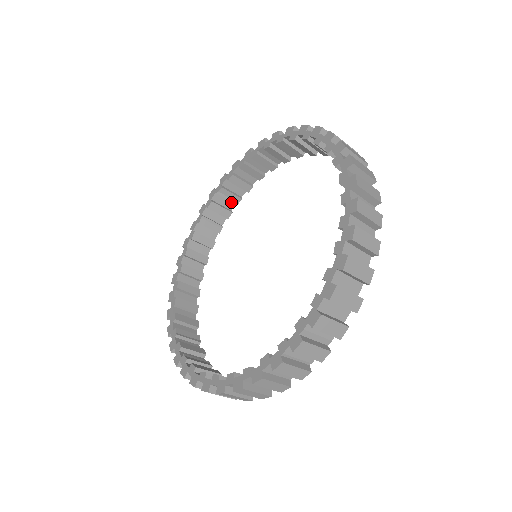
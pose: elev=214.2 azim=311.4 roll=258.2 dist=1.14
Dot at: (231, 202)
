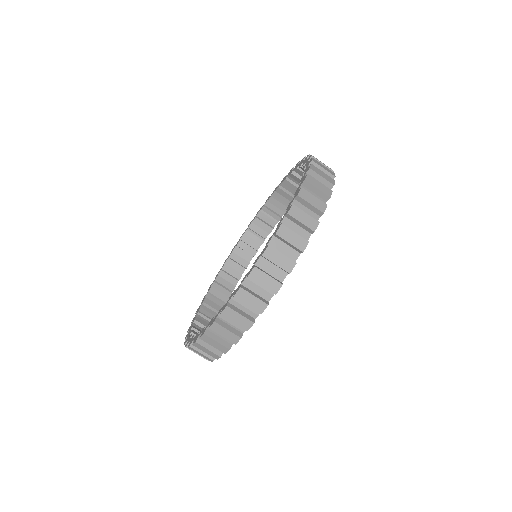
Dot at: (273, 220)
